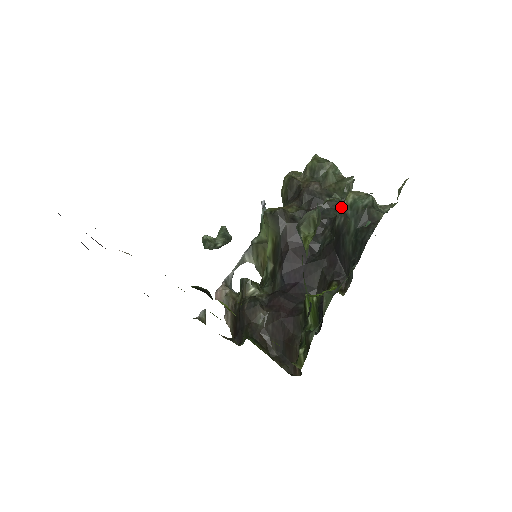
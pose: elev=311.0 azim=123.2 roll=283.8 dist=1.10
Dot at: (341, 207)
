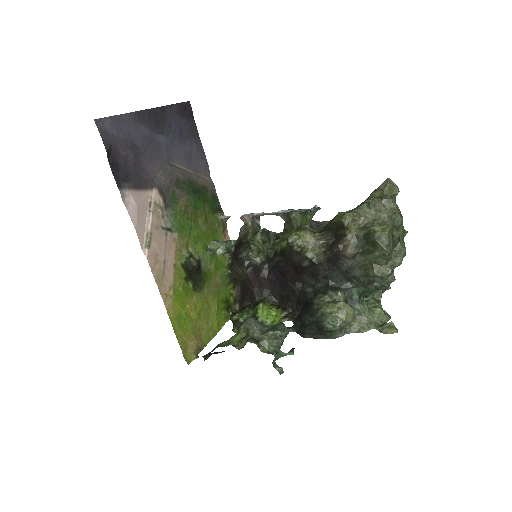
Dot at: (350, 281)
